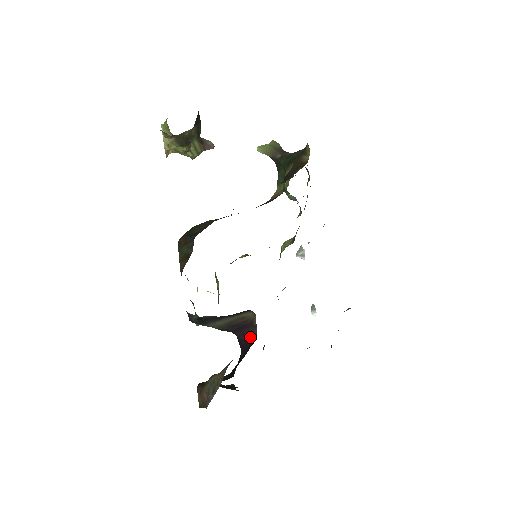
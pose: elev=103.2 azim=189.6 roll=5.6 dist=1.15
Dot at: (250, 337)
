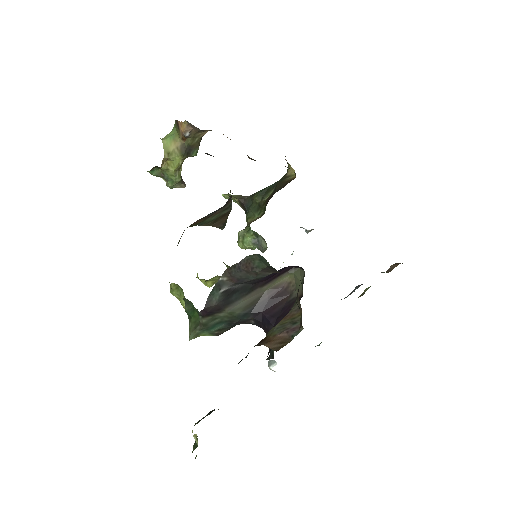
Dot at: (287, 305)
